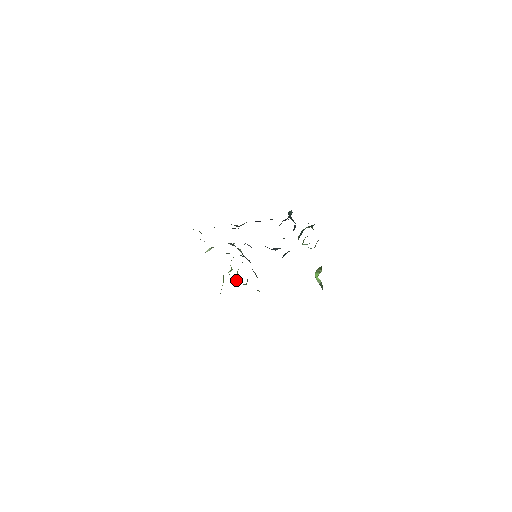
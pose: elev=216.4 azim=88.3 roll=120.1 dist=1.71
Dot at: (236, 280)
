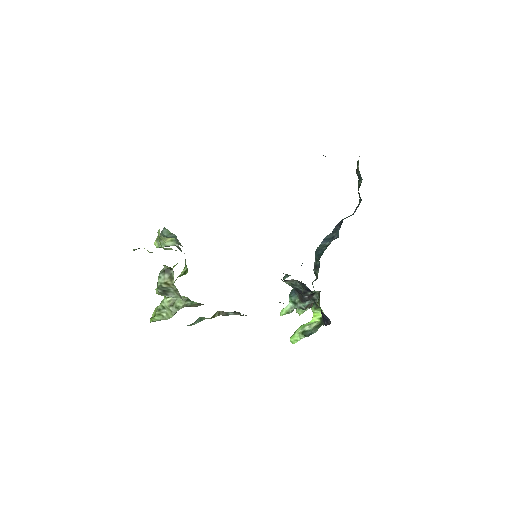
Dot at: occluded
